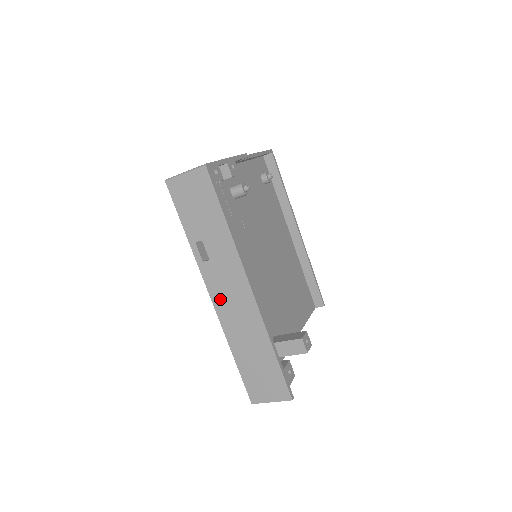
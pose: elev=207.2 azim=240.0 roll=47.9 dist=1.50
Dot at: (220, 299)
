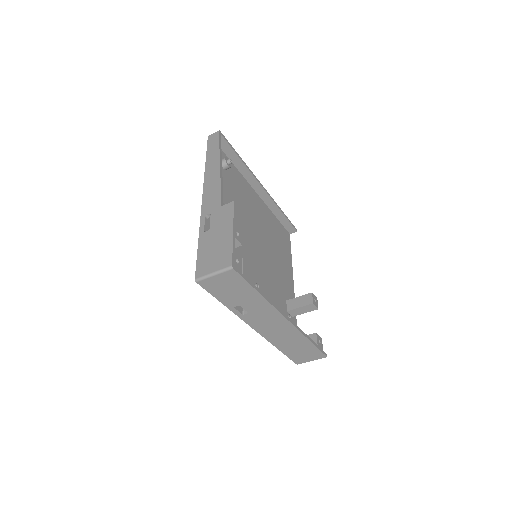
Dot at: (262, 329)
